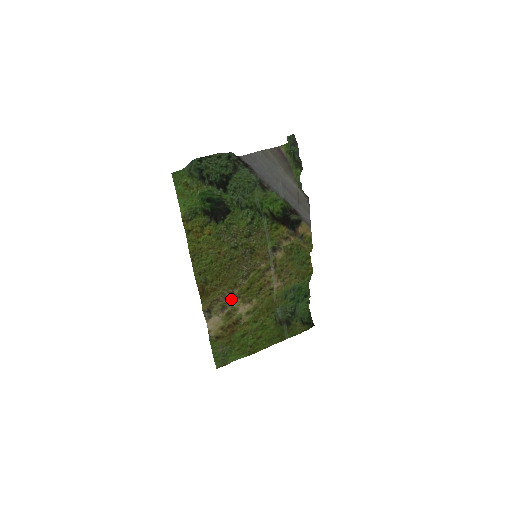
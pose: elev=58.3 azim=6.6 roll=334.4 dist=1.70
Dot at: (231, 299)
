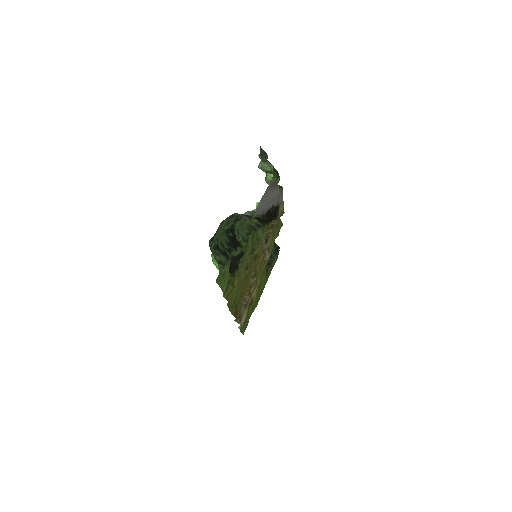
Dot at: occluded
